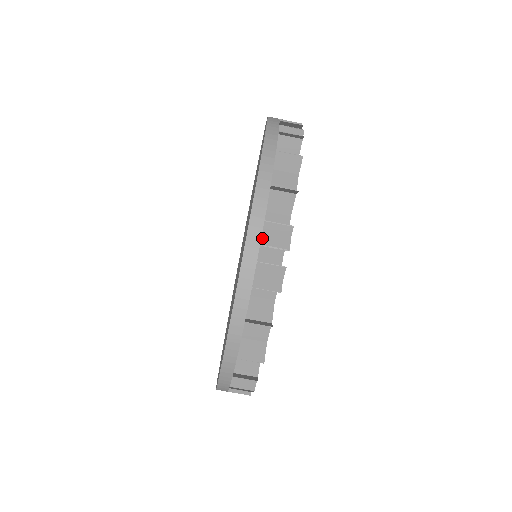
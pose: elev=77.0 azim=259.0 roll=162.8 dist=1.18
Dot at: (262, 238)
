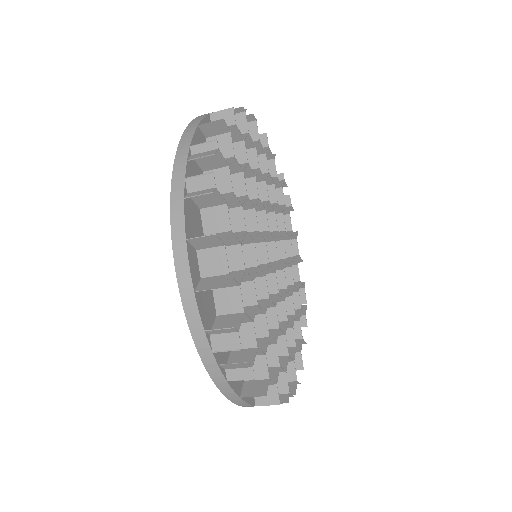
Dot at: (212, 344)
